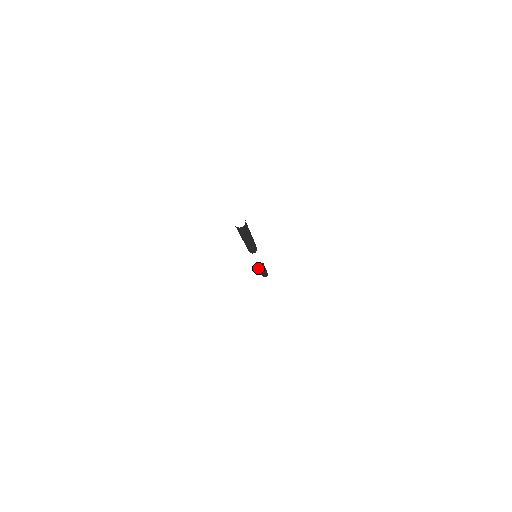
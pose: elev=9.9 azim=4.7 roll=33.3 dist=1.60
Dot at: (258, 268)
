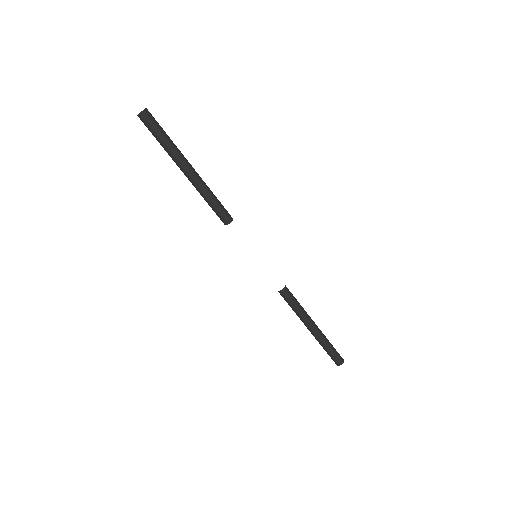
Dot at: (299, 311)
